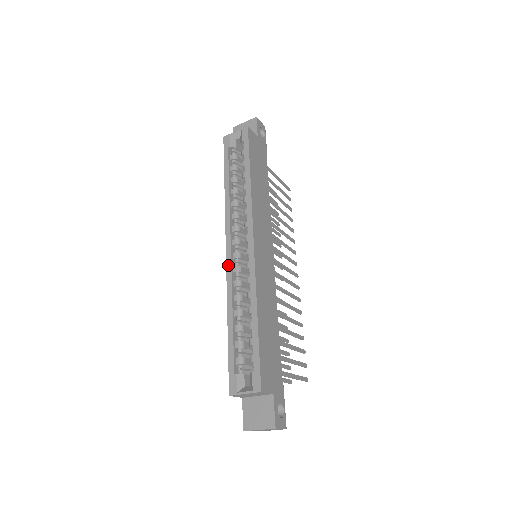
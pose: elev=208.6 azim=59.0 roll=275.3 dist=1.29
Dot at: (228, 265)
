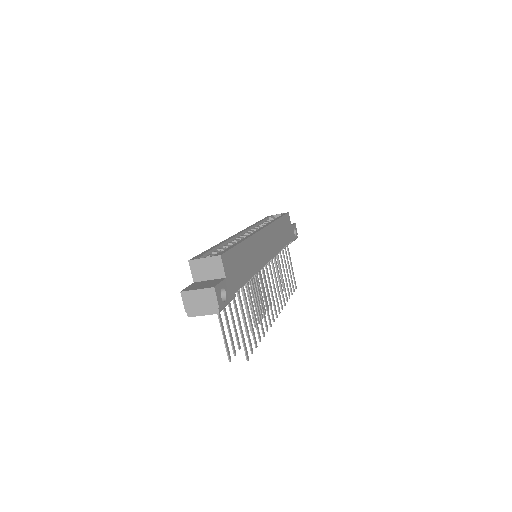
Dot at: (235, 235)
